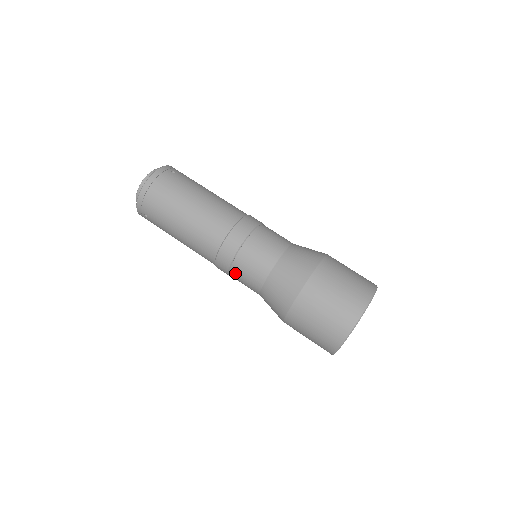
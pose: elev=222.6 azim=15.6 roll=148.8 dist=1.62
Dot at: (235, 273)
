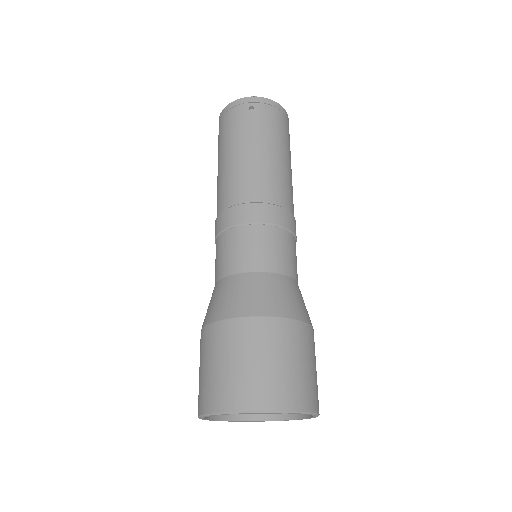
Dot at: occluded
